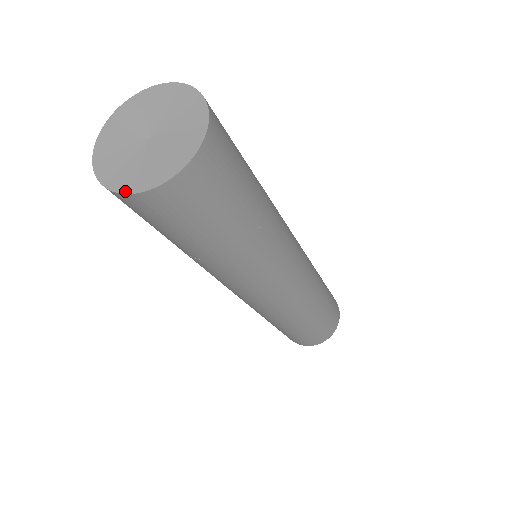
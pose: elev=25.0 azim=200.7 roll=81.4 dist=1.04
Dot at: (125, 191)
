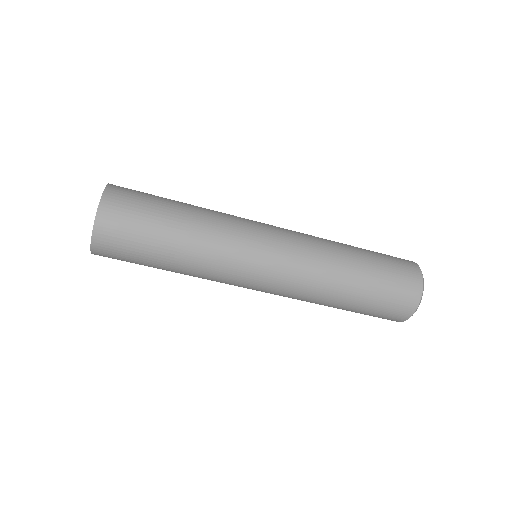
Dot at: (95, 220)
